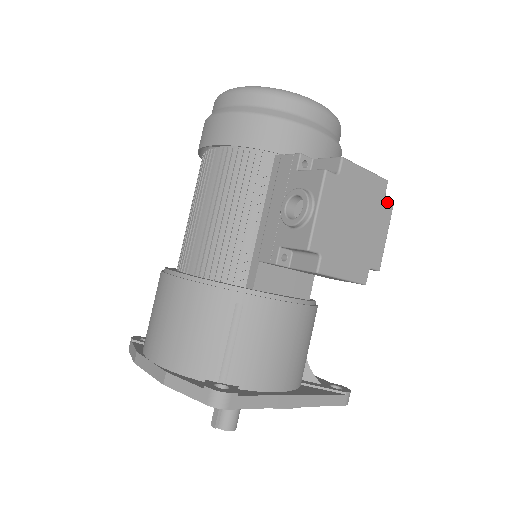
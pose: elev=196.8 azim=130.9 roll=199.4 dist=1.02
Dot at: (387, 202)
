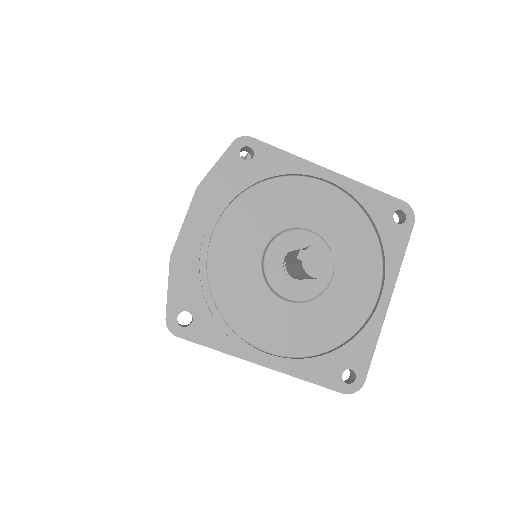
Dot at: occluded
